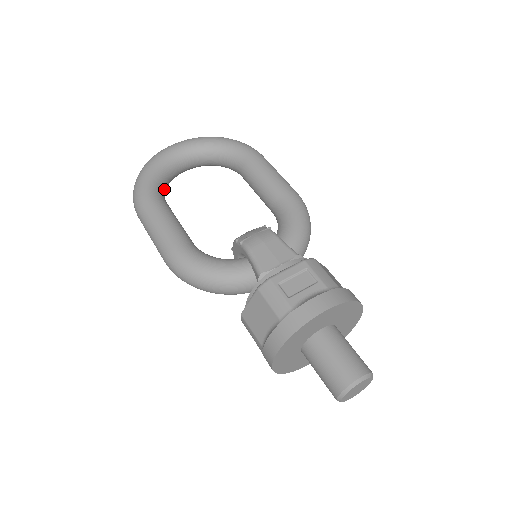
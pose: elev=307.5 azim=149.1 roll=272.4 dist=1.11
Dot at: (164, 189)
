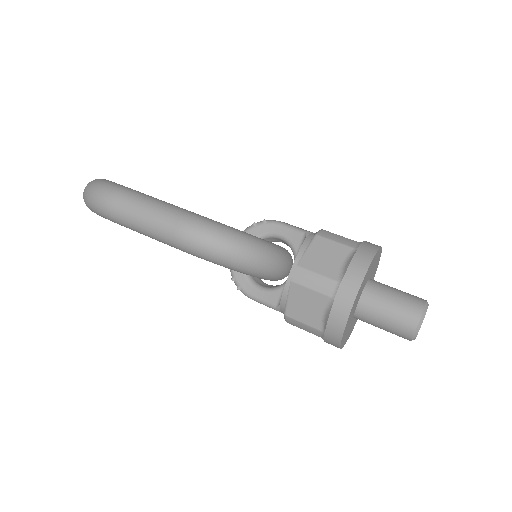
Dot at: occluded
